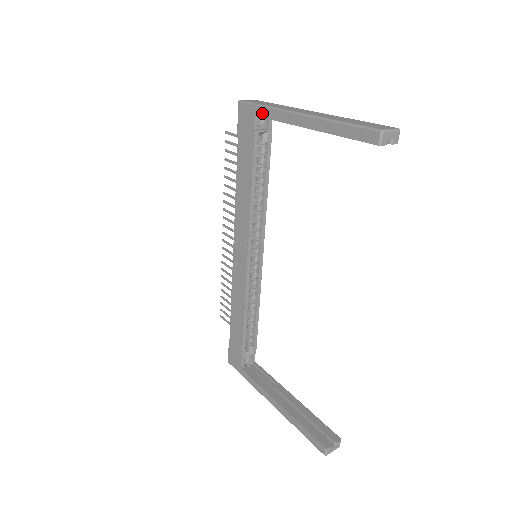
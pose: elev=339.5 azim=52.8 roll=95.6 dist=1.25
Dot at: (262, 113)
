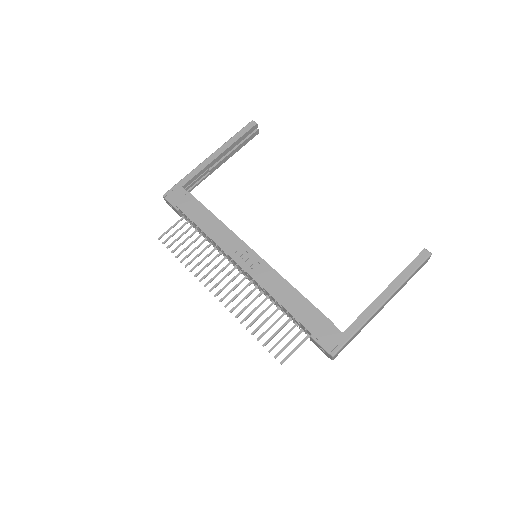
Dot at: (186, 180)
